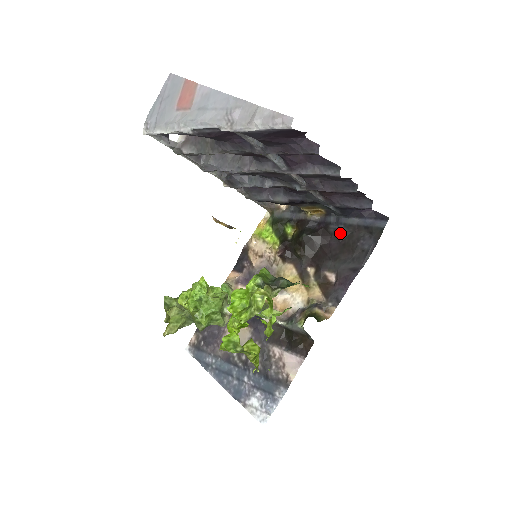
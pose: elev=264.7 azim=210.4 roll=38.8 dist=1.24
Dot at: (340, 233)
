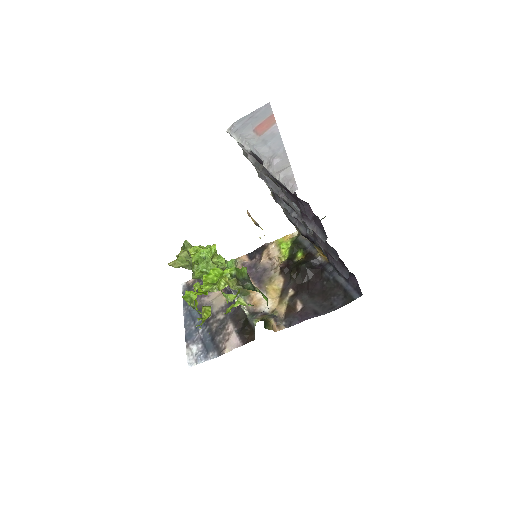
Dot at: (327, 281)
